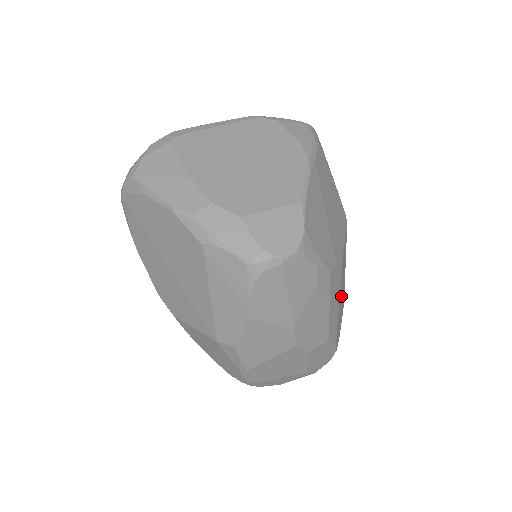
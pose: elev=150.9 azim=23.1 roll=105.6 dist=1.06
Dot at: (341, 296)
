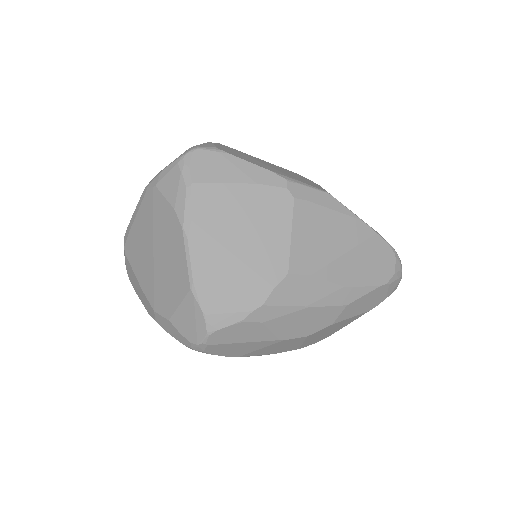
Dot at: (333, 265)
